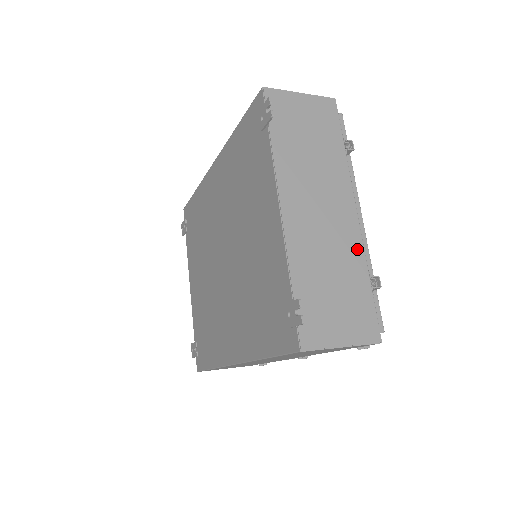
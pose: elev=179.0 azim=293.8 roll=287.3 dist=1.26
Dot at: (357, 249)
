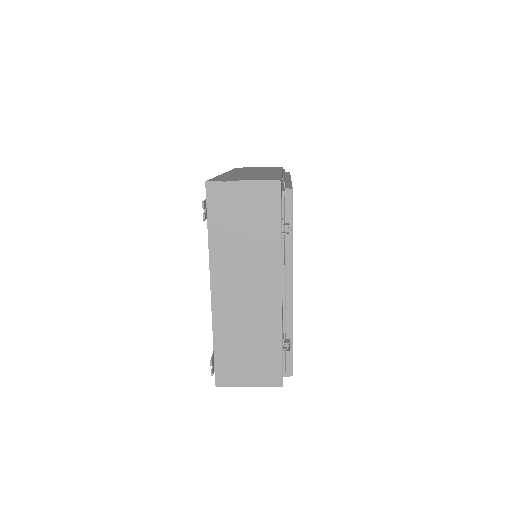
Dot at: (275, 321)
